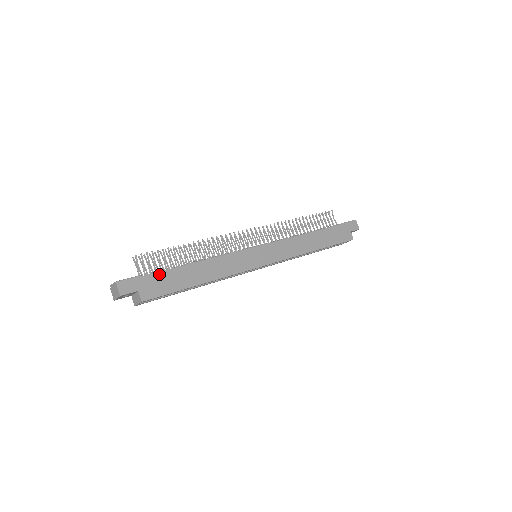
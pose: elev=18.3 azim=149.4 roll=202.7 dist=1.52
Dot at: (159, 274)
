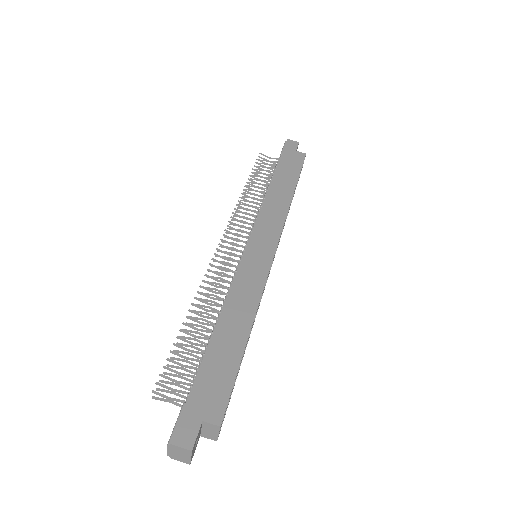
Dot at: (199, 378)
